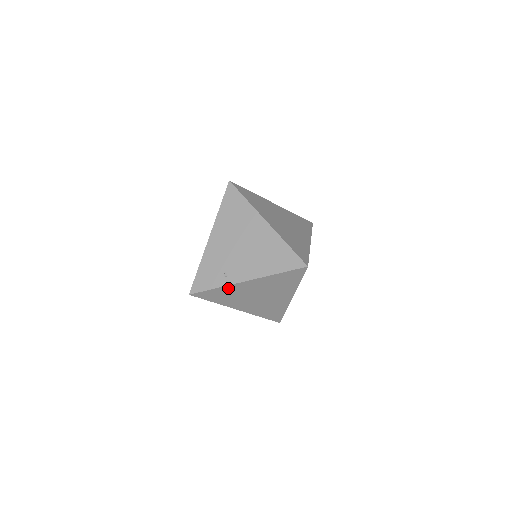
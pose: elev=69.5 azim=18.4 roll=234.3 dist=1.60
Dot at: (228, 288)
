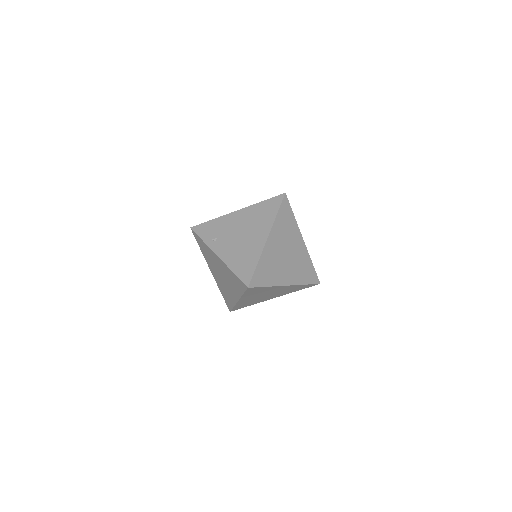
Dot at: (208, 248)
